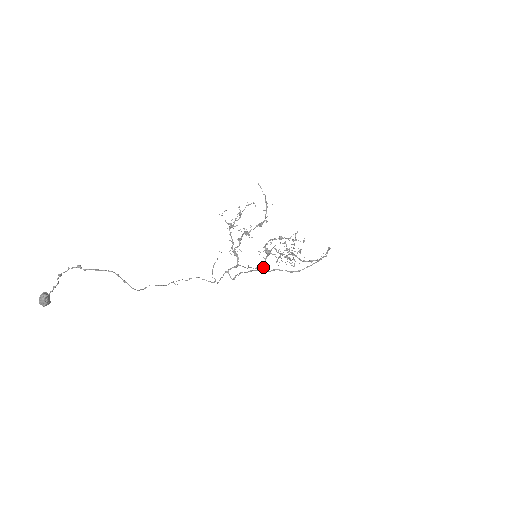
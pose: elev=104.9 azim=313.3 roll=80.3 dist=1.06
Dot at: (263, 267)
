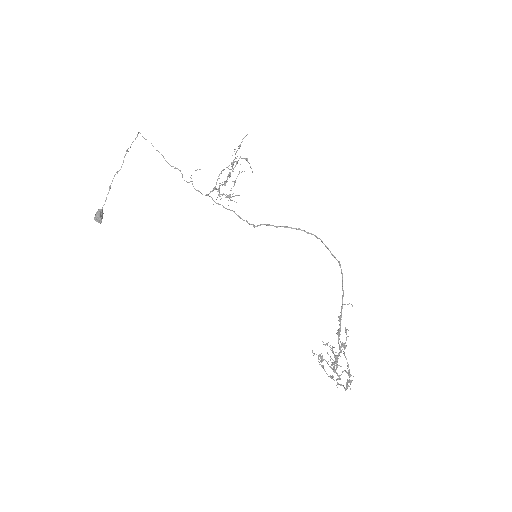
Dot at: occluded
